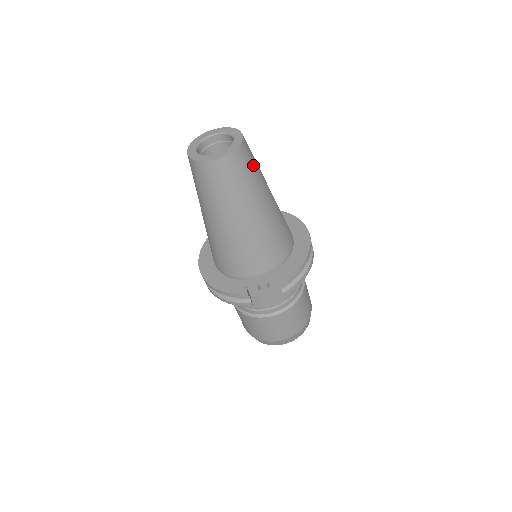
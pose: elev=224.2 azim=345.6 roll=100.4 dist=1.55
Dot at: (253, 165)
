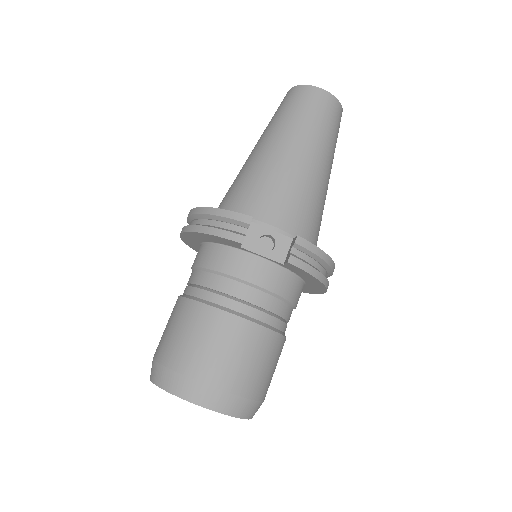
Dot at: (337, 135)
